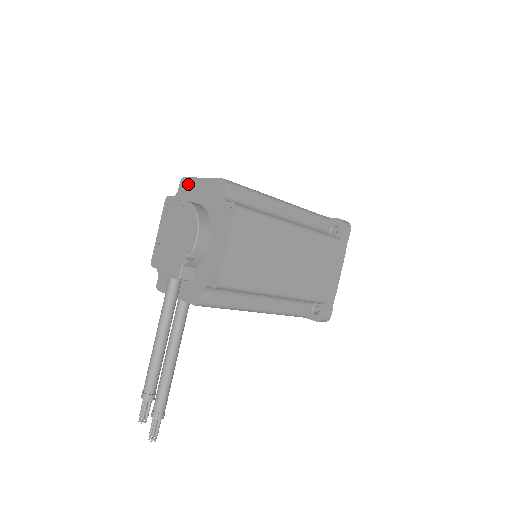
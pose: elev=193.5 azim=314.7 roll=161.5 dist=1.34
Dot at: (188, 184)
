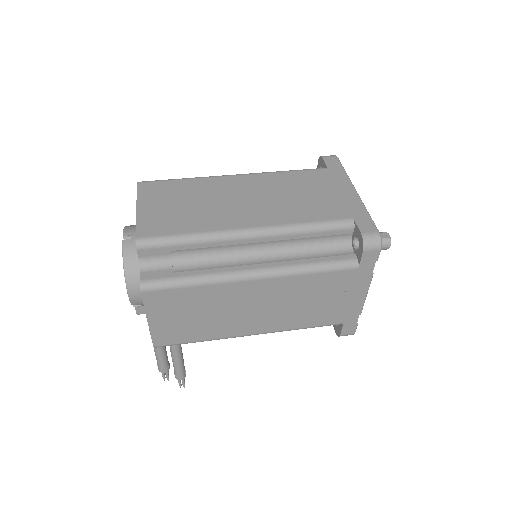
Dot at: occluded
